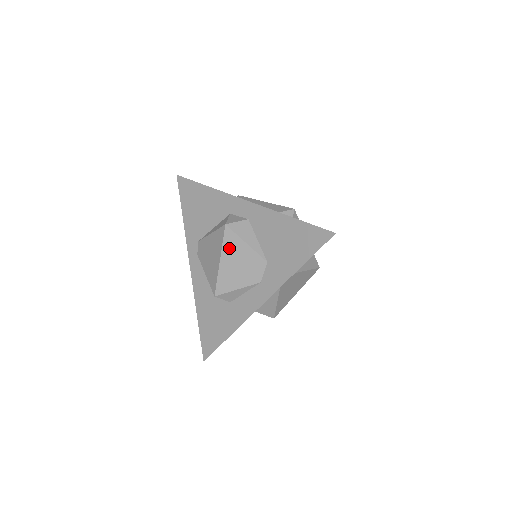
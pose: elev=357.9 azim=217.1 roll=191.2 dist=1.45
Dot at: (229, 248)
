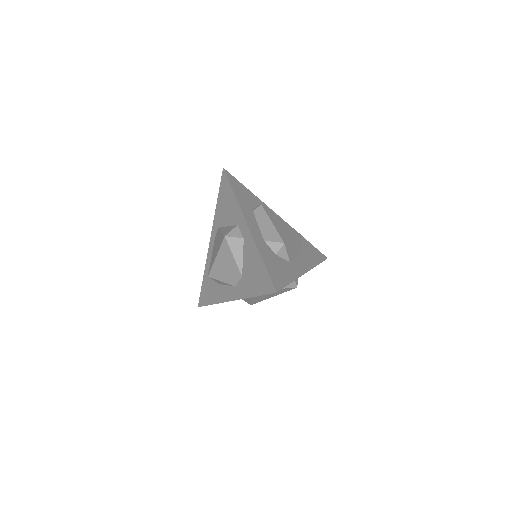
Dot at: (223, 253)
